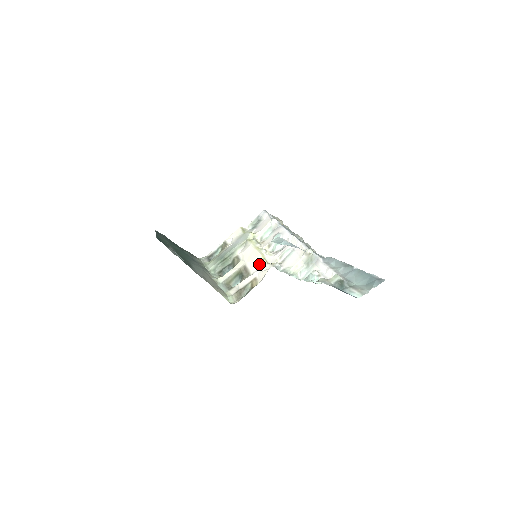
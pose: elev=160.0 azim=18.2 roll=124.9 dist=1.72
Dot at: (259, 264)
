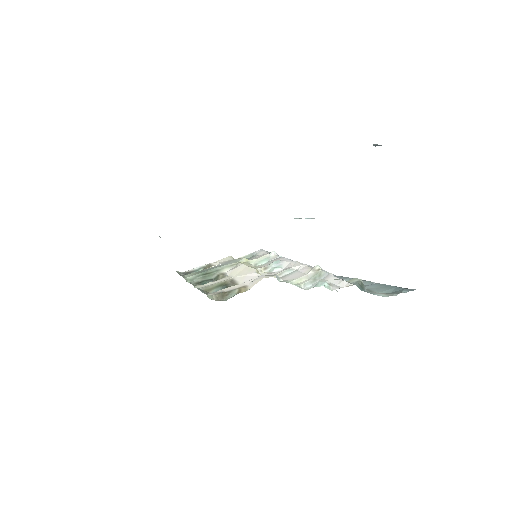
Dot at: (252, 276)
